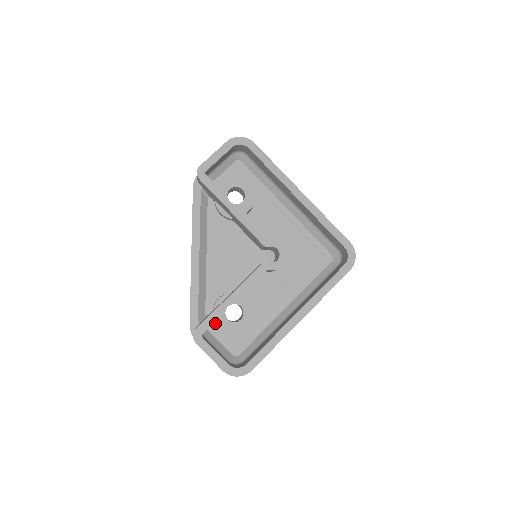
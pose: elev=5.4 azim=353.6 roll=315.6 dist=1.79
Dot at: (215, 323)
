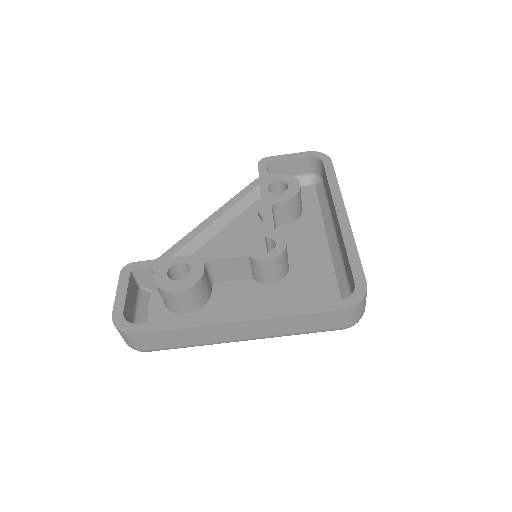
Dot at: (154, 268)
